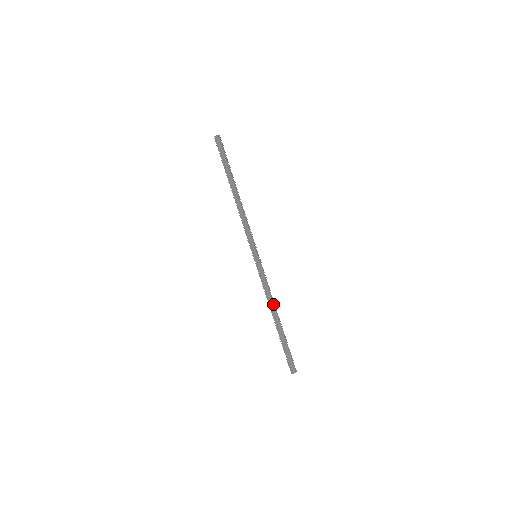
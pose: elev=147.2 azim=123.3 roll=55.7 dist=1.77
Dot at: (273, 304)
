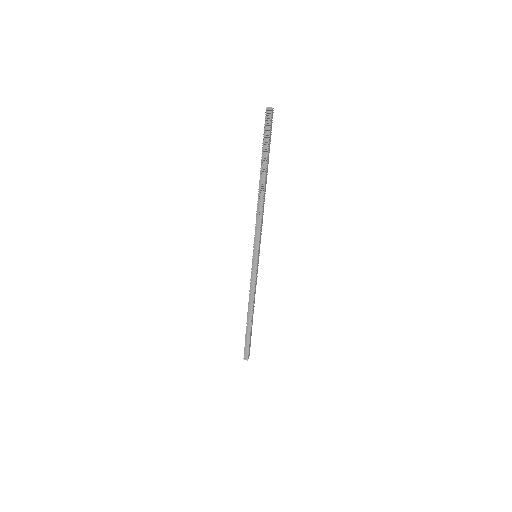
Dot at: (250, 304)
